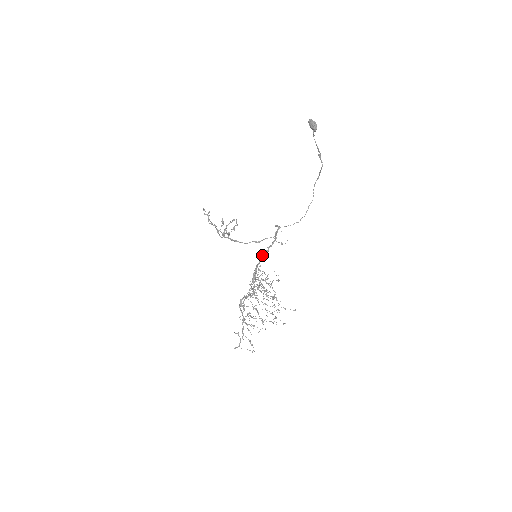
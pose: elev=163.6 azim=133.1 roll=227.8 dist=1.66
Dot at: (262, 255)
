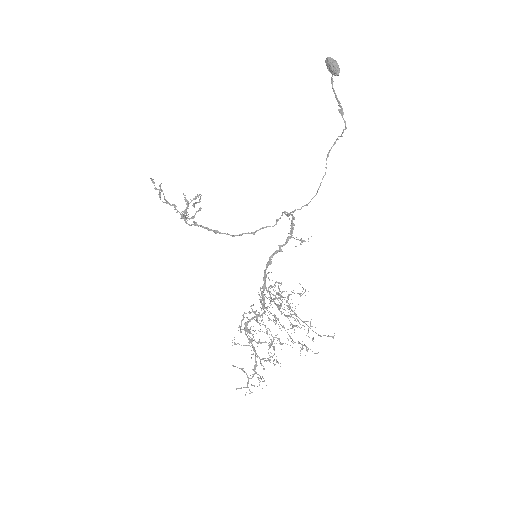
Dot at: (271, 257)
